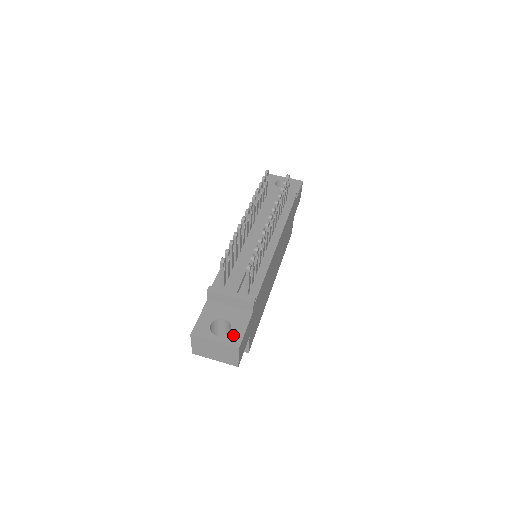
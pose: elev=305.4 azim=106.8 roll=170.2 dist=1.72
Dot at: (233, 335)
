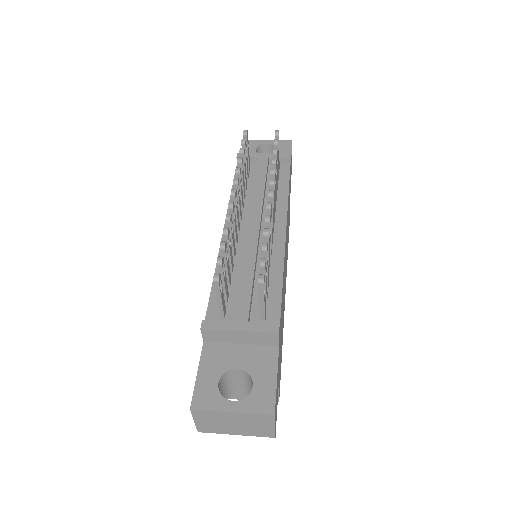
Dot at: (259, 393)
